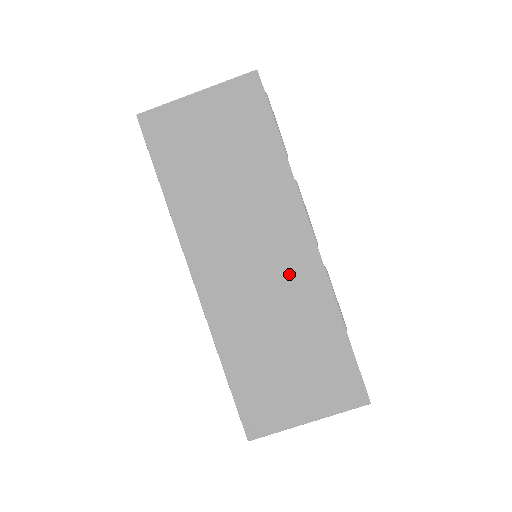
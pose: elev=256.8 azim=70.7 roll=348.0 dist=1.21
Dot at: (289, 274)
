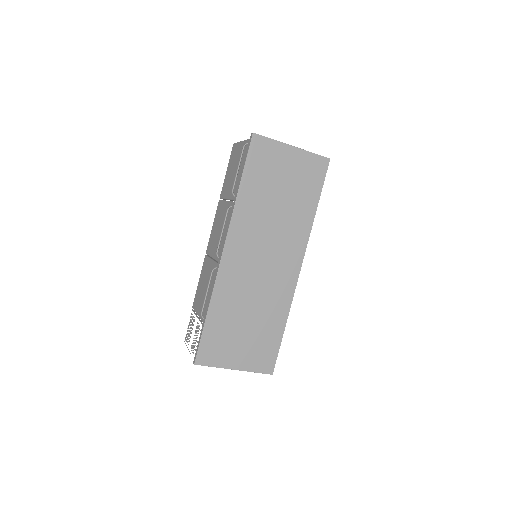
Dot at: (276, 281)
